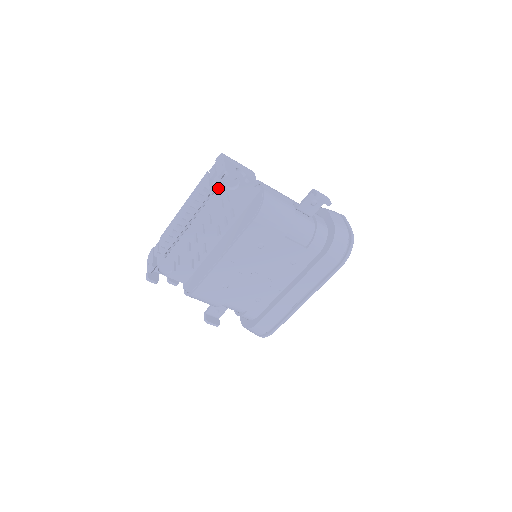
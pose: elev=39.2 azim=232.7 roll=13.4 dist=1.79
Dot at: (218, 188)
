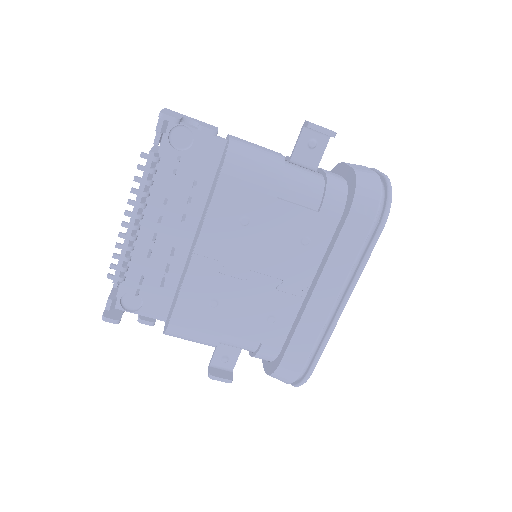
Dot at: (164, 152)
